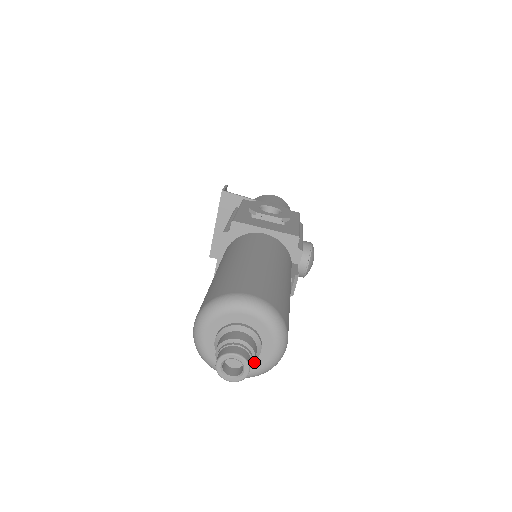
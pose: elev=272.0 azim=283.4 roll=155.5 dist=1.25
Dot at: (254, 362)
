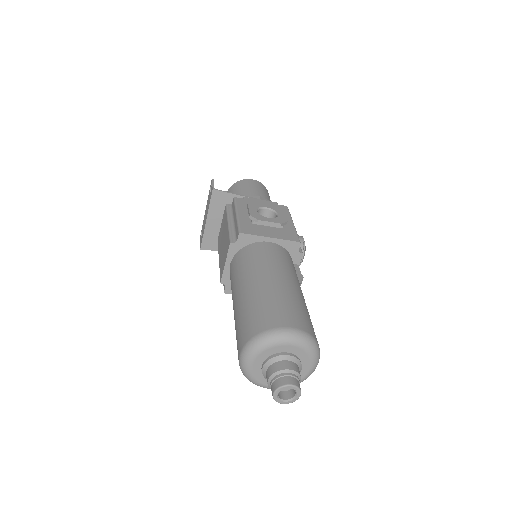
Dot at: (299, 383)
